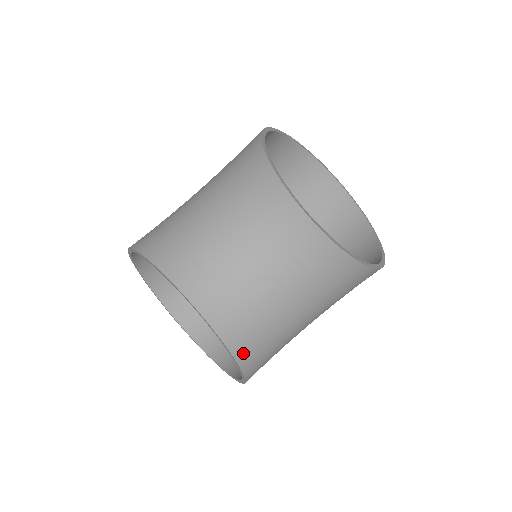
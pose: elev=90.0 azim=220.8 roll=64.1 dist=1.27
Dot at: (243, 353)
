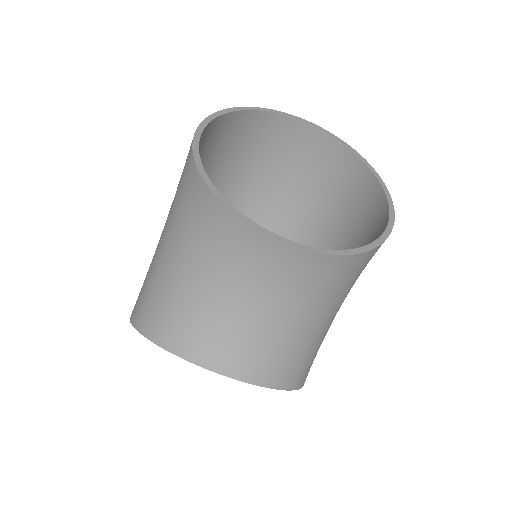
Dot at: (288, 380)
